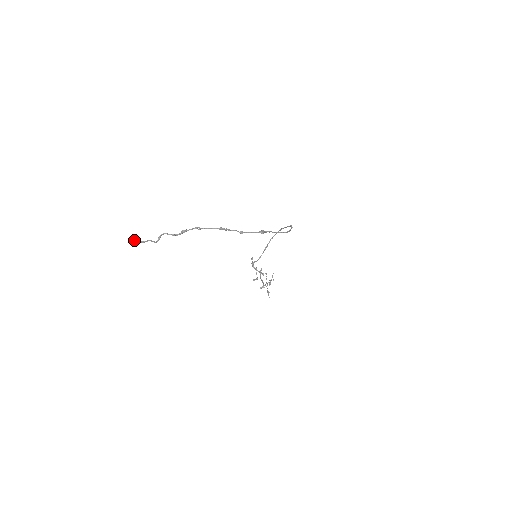
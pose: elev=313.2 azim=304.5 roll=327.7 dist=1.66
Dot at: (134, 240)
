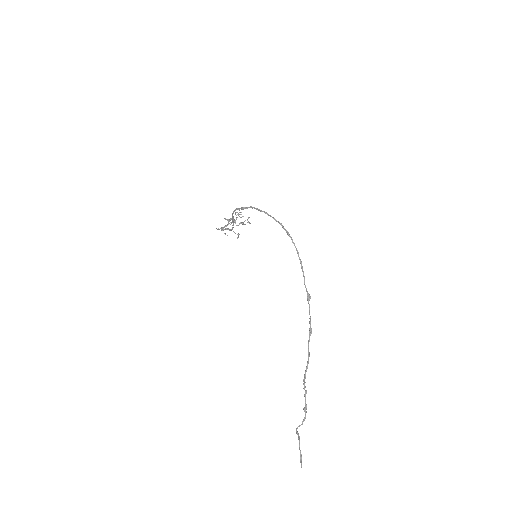
Dot at: occluded
